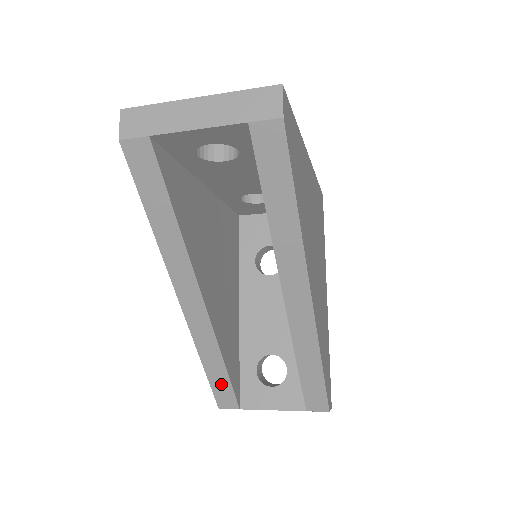
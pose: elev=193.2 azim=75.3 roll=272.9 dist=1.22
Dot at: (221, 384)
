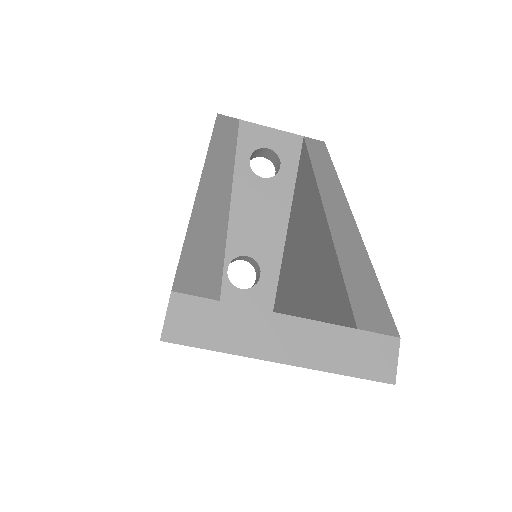
Dot at: (205, 251)
